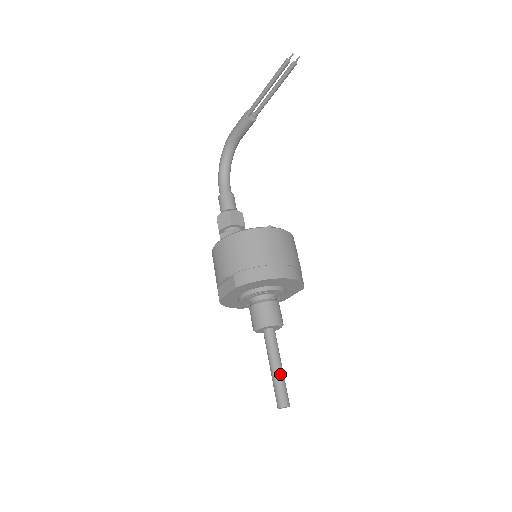
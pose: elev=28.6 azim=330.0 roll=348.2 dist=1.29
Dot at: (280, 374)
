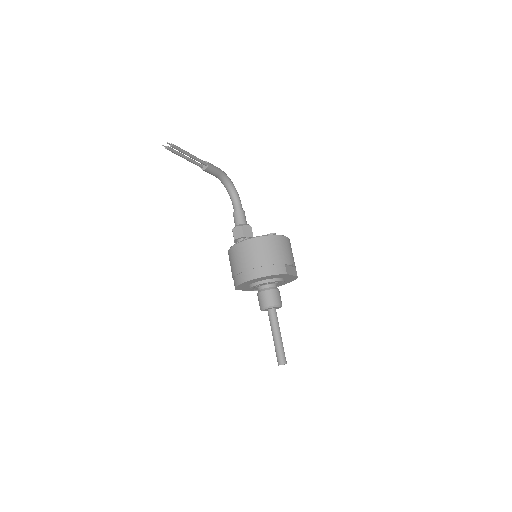
Dot at: (276, 342)
